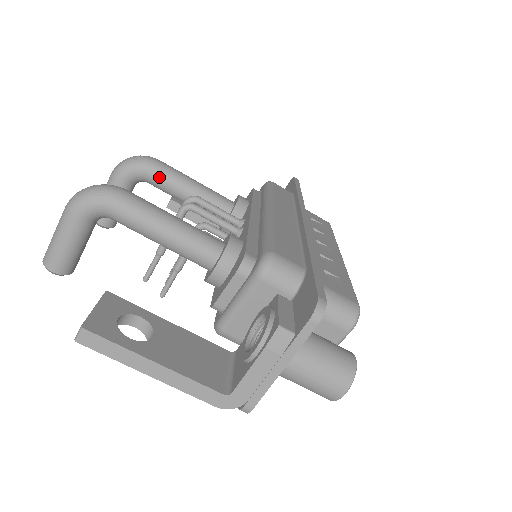
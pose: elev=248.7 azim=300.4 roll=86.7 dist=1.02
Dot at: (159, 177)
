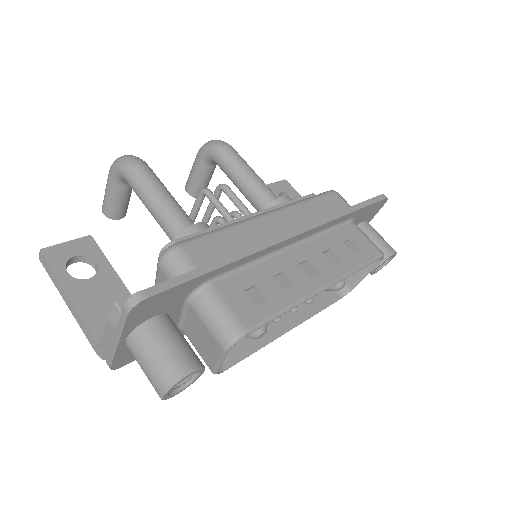
Dot at: (222, 162)
